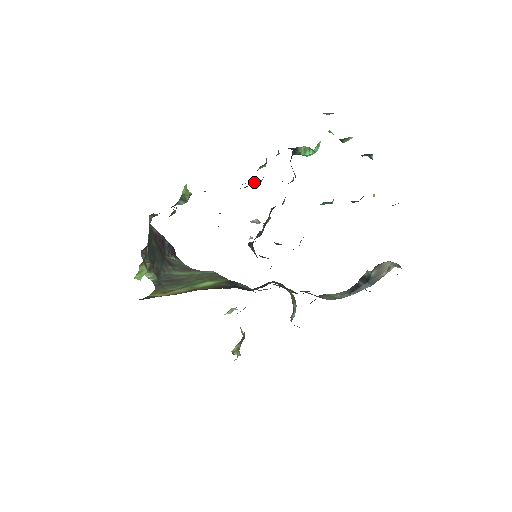
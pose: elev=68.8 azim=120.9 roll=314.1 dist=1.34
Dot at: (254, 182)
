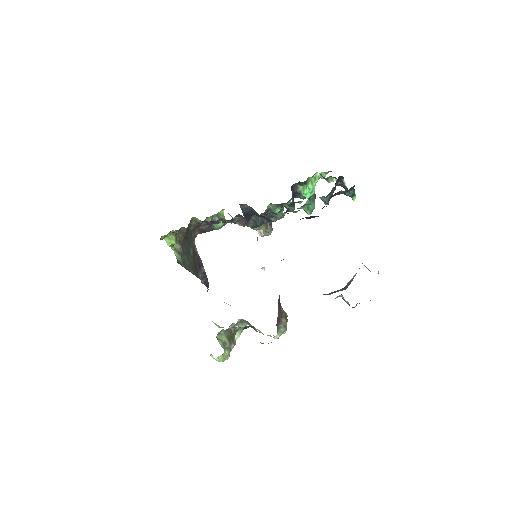
Dot at: occluded
